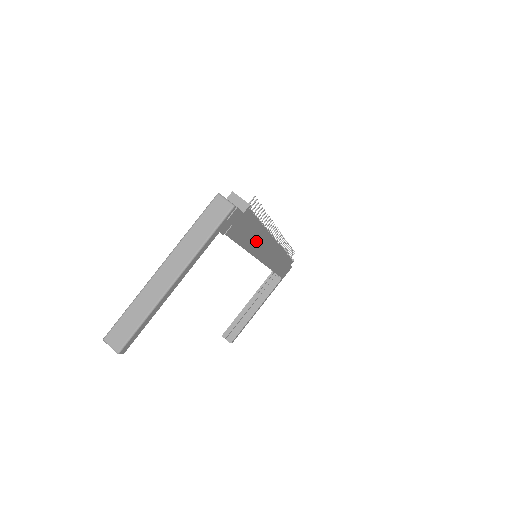
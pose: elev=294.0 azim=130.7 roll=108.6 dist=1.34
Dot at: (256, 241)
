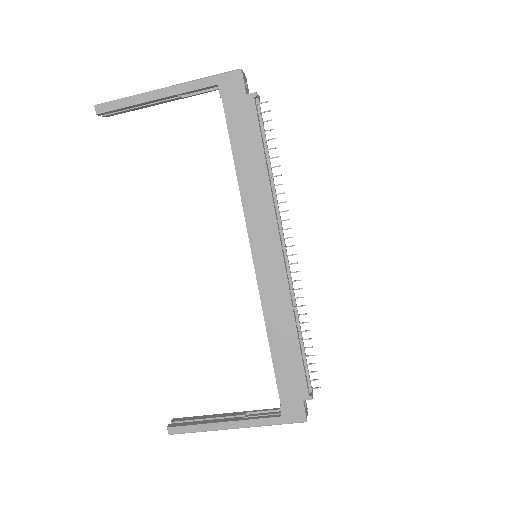
Dot at: (253, 185)
